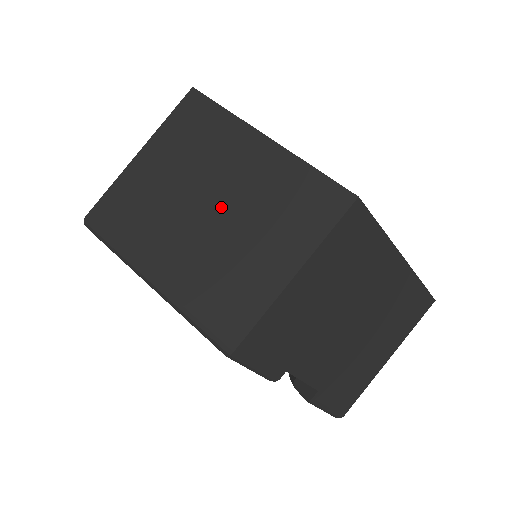
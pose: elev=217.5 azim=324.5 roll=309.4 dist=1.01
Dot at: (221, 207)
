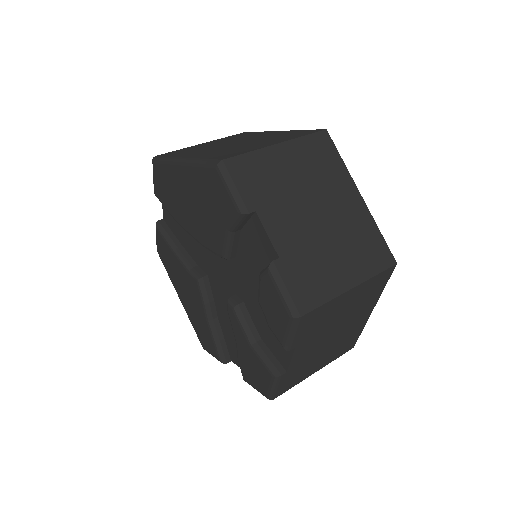
Dot at: (242, 142)
